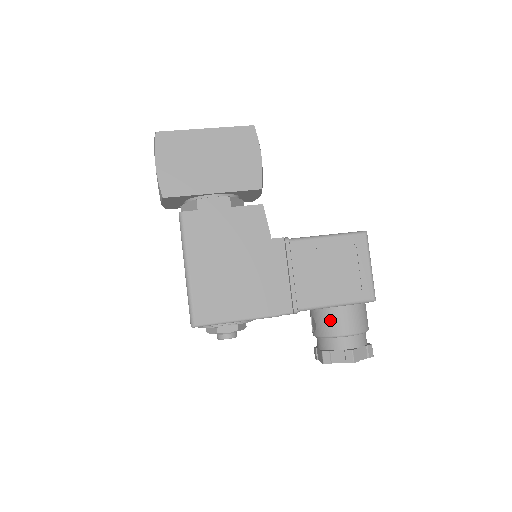
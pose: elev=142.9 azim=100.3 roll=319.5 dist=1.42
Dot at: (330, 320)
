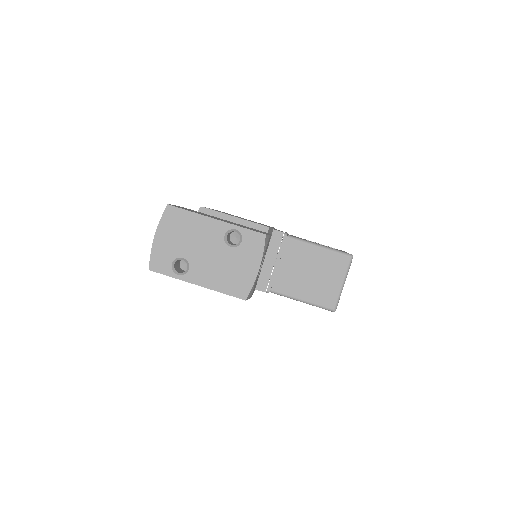
Dot at: occluded
